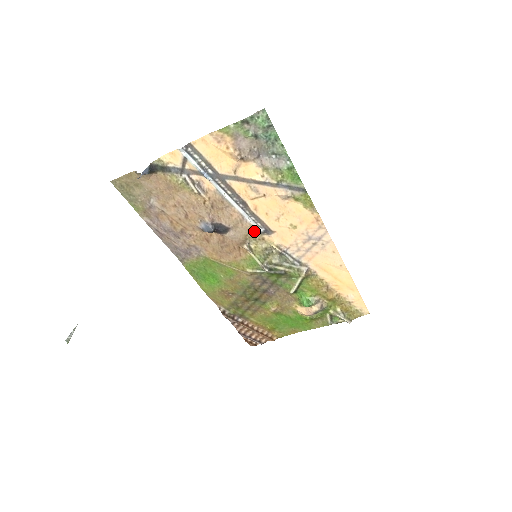
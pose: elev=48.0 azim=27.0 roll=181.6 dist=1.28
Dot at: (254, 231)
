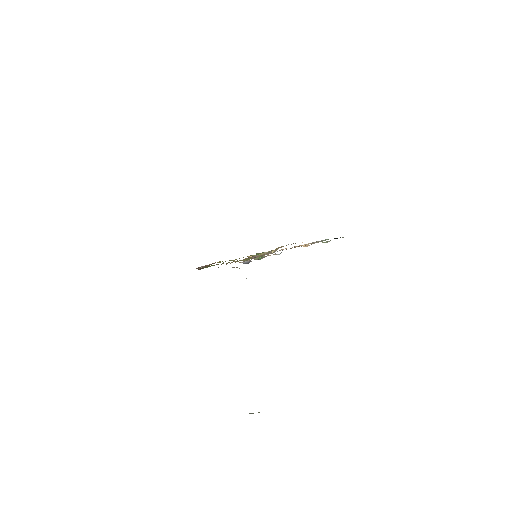
Dot at: occluded
